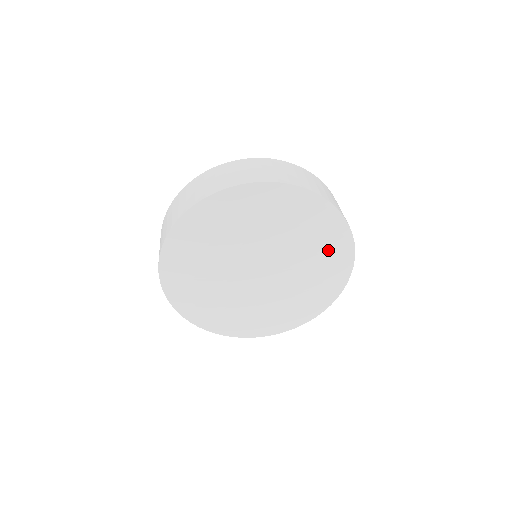
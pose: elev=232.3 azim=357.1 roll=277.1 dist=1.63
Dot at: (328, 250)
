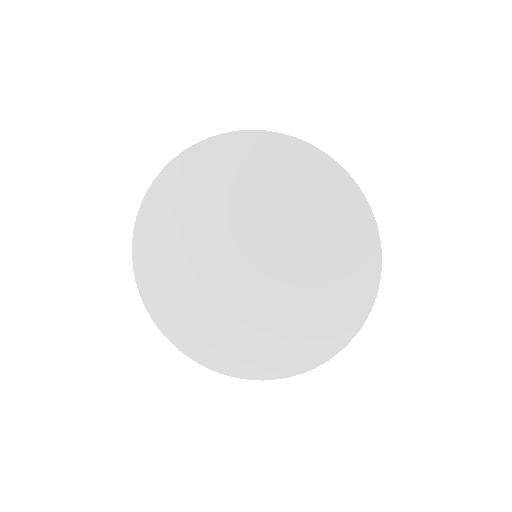
Dot at: (314, 328)
